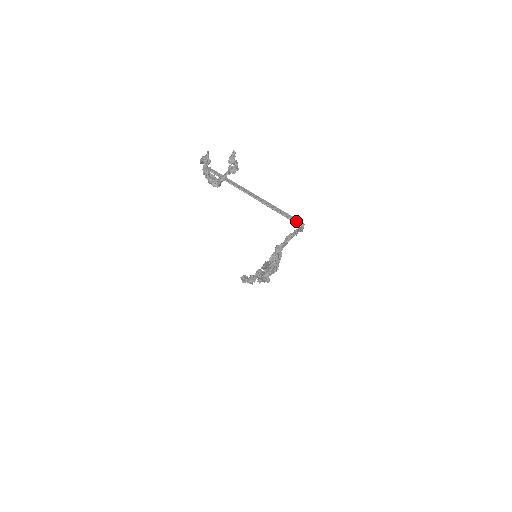
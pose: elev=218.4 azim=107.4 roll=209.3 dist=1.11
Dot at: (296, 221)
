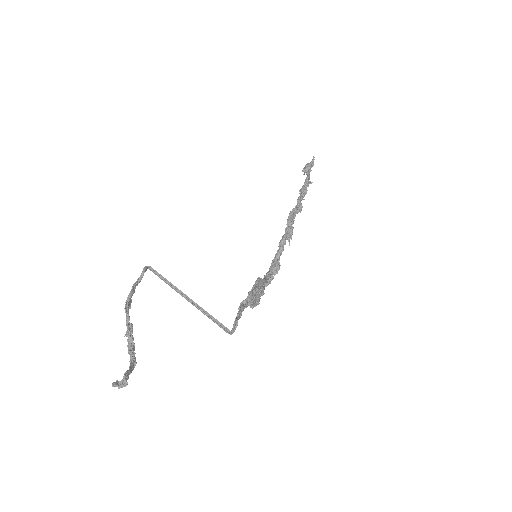
Dot at: (224, 329)
